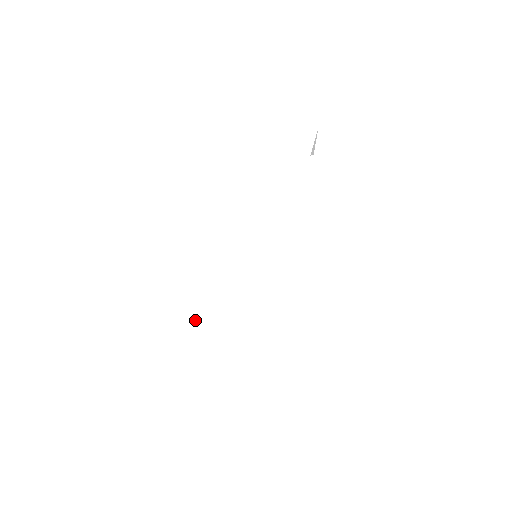
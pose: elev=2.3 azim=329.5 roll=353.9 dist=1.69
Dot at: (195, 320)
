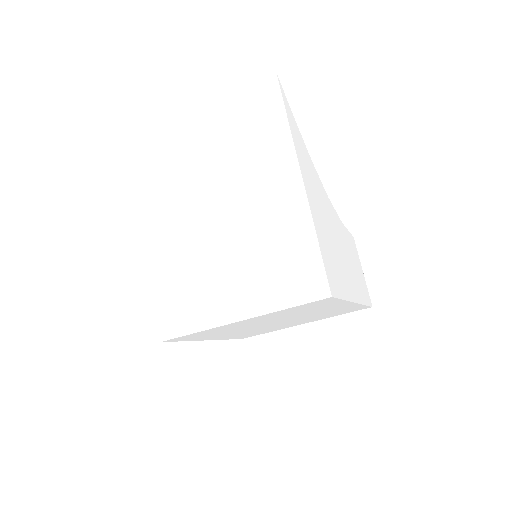
Dot at: occluded
